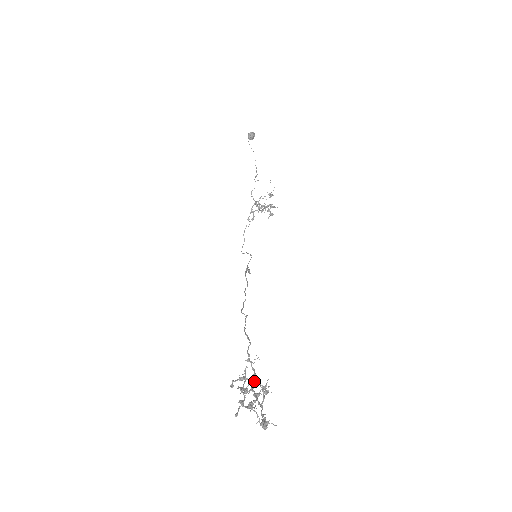
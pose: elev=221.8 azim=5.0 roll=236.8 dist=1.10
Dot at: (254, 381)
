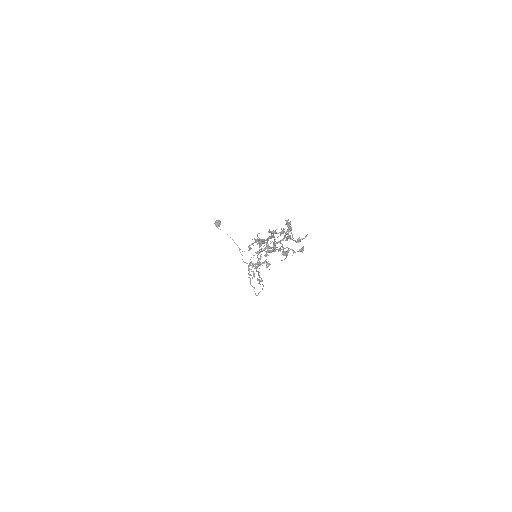
Dot at: (268, 231)
